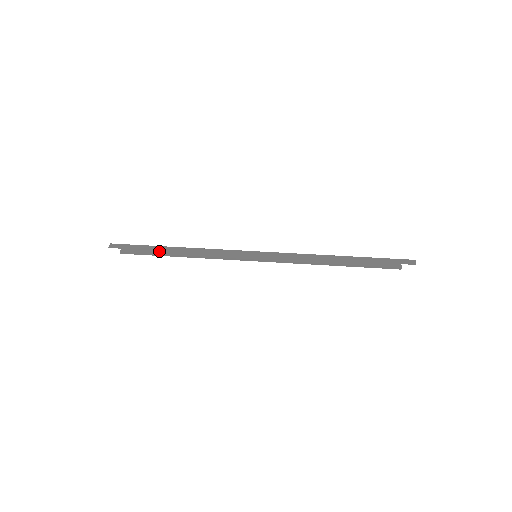
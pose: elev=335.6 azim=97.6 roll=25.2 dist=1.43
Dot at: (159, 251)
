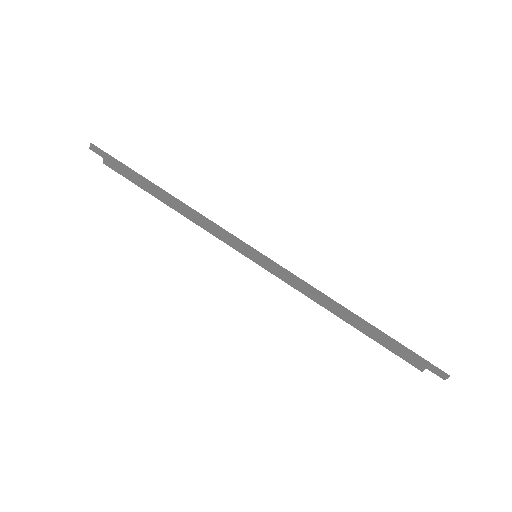
Dot at: (145, 187)
